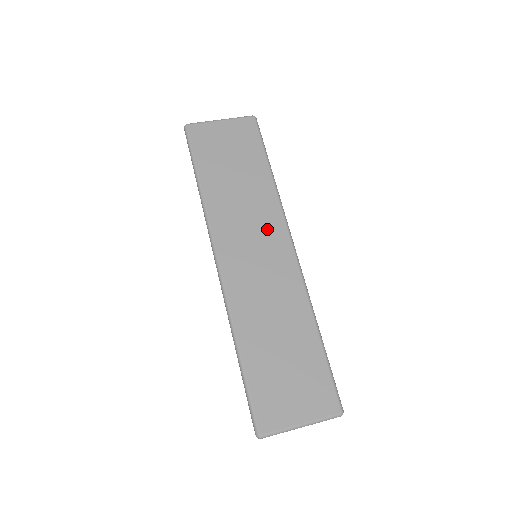
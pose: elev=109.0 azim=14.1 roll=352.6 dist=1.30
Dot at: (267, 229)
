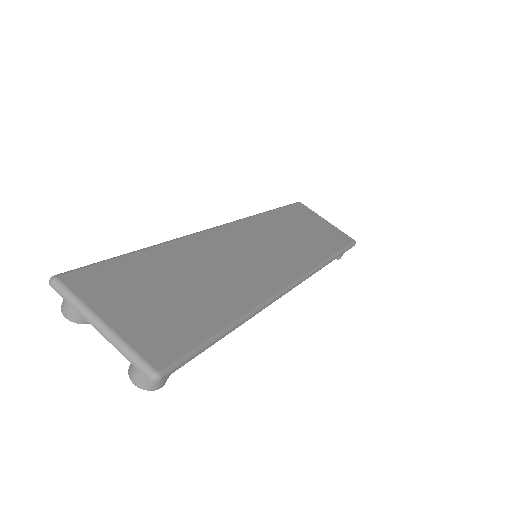
Dot at: (288, 258)
